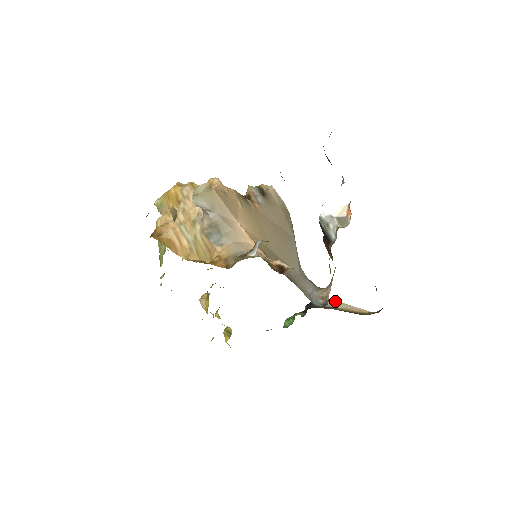
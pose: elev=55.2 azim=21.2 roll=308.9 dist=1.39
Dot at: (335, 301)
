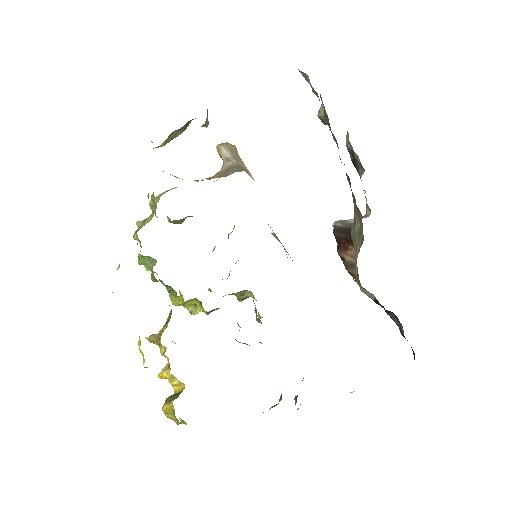
Dot at: occluded
